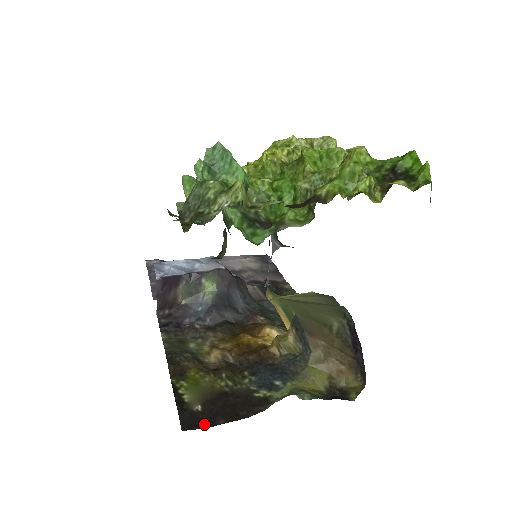
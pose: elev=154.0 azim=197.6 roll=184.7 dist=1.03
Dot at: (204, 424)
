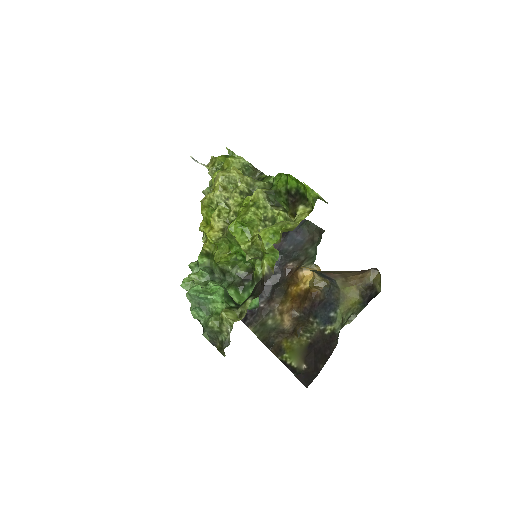
Dot at: (314, 374)
